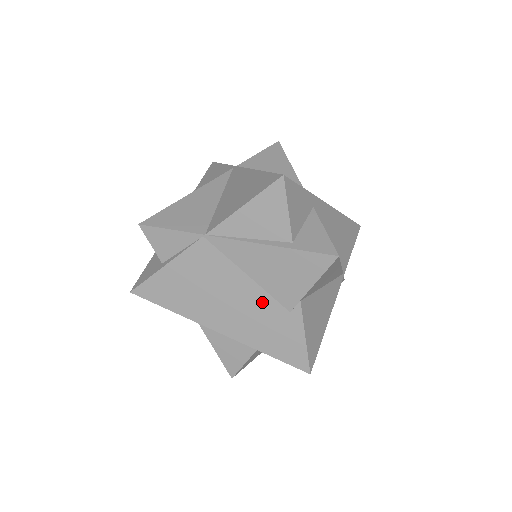
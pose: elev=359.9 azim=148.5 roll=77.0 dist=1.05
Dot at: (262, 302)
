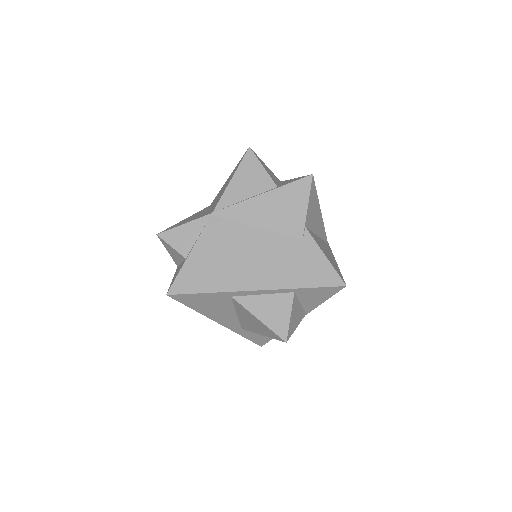
Dot at: (278, 243)
